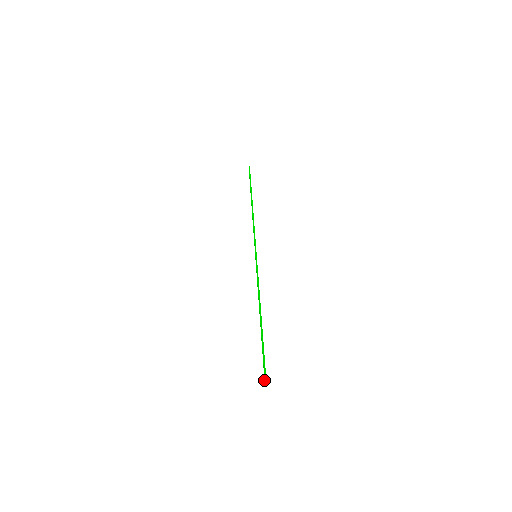
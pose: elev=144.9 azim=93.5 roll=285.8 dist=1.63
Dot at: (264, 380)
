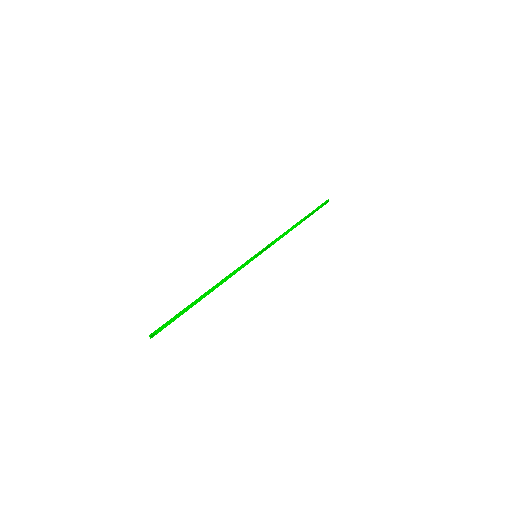
Dot at: (153, 334)
